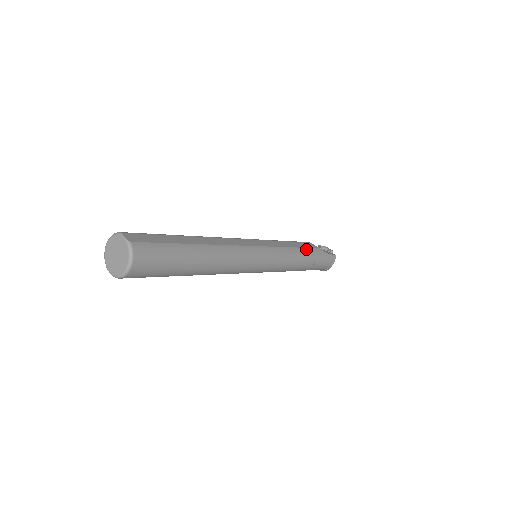
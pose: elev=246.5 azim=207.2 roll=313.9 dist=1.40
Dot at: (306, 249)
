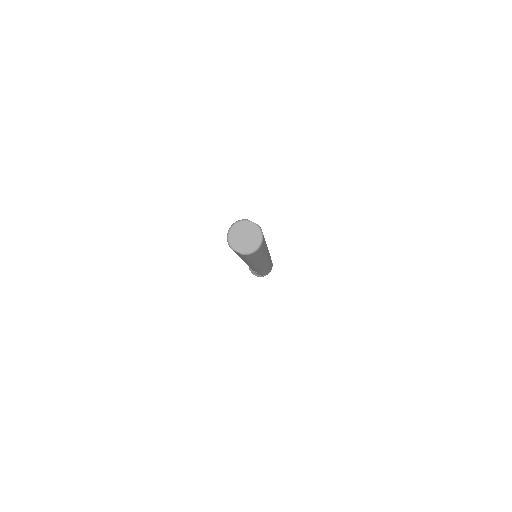
Dot at: occluded
